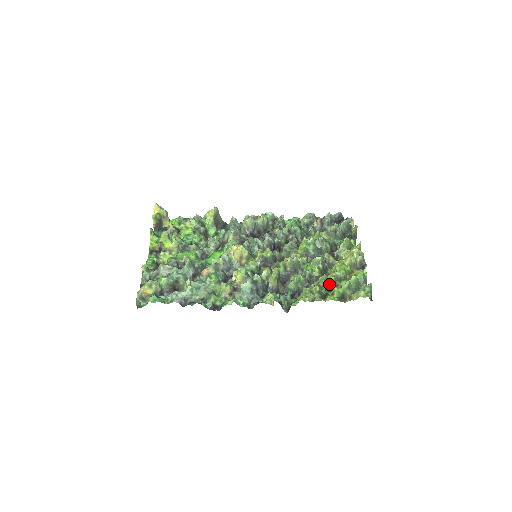
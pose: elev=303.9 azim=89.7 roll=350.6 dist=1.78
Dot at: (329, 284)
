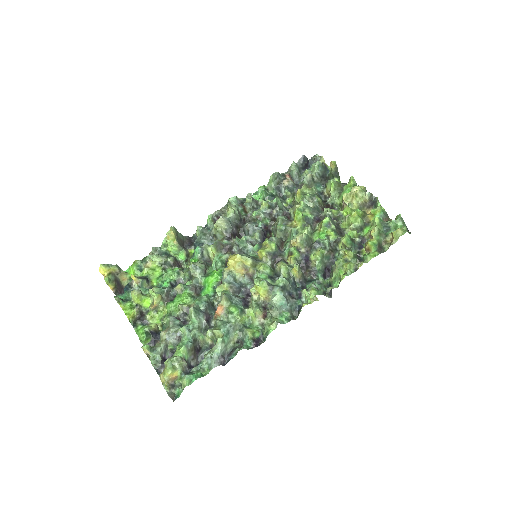
Dot at: (354, 241)
